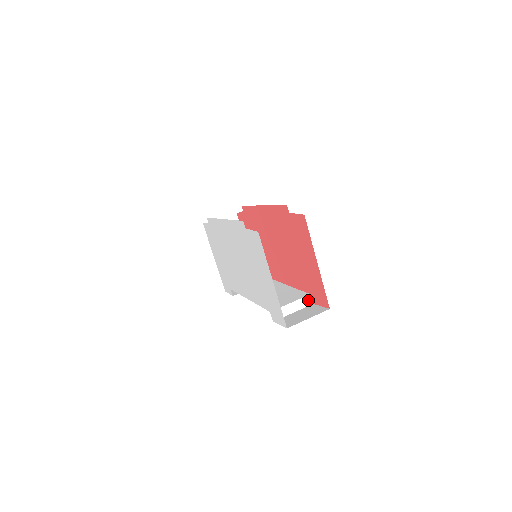
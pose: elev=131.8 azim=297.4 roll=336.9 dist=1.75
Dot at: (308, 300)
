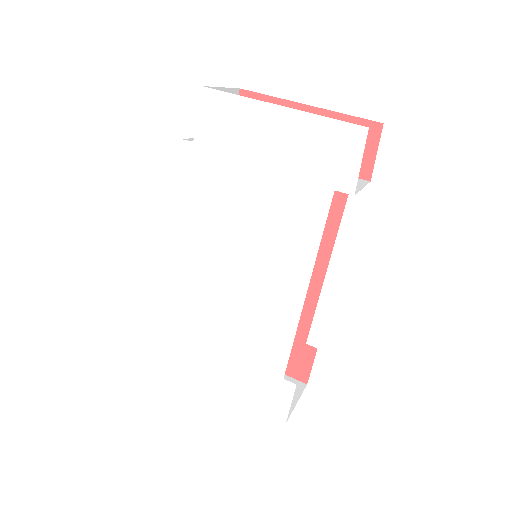
Dot at: (359, 180)
